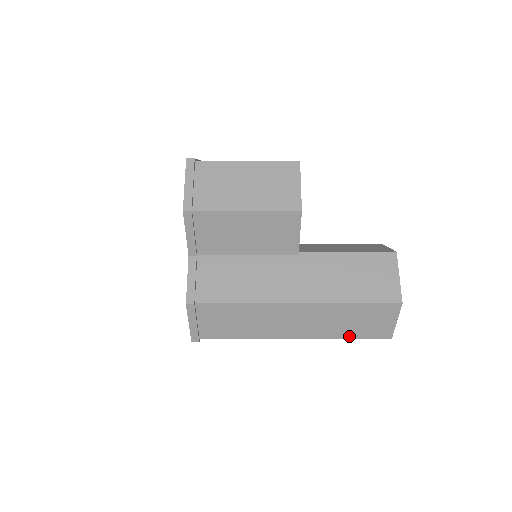
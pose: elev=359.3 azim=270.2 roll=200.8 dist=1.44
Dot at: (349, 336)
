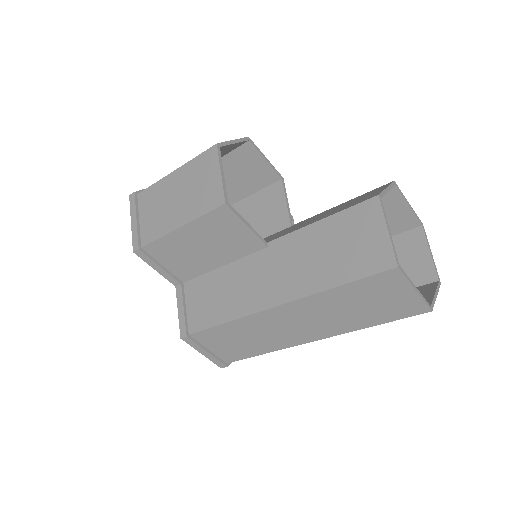
Dot at: (372, 323)
